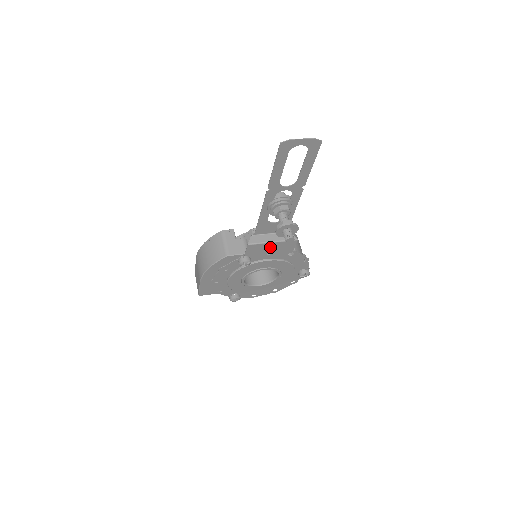
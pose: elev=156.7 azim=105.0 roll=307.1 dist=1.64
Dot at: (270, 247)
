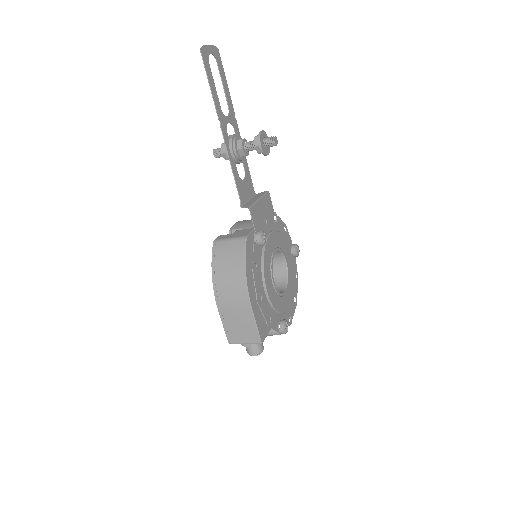
Dot at: (261, 209)
